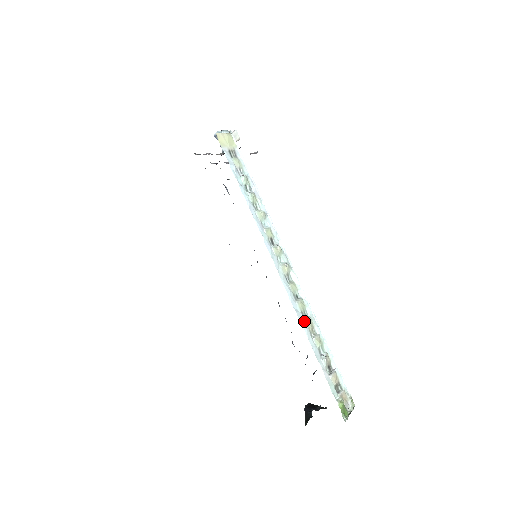
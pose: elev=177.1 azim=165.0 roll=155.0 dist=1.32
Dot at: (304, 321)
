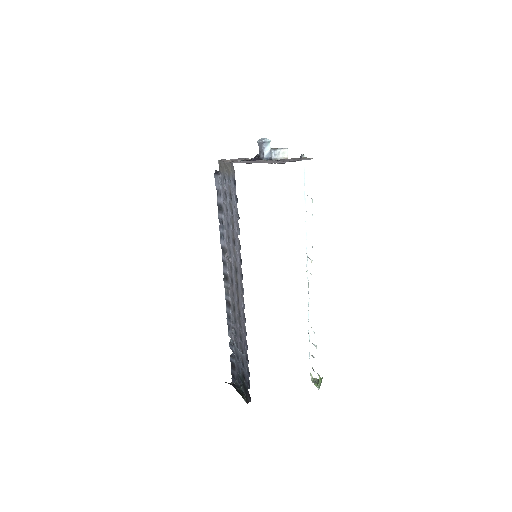
Dot at: occluded
